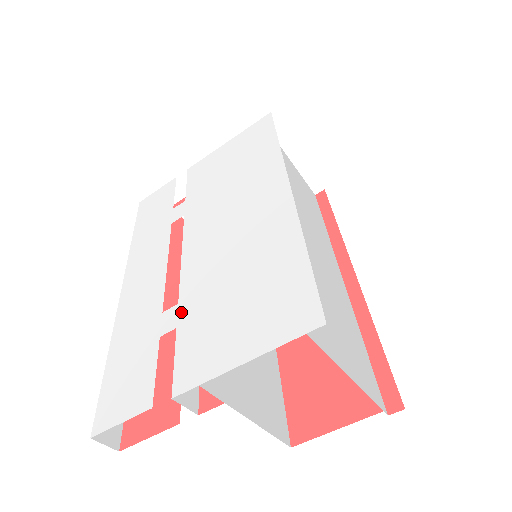
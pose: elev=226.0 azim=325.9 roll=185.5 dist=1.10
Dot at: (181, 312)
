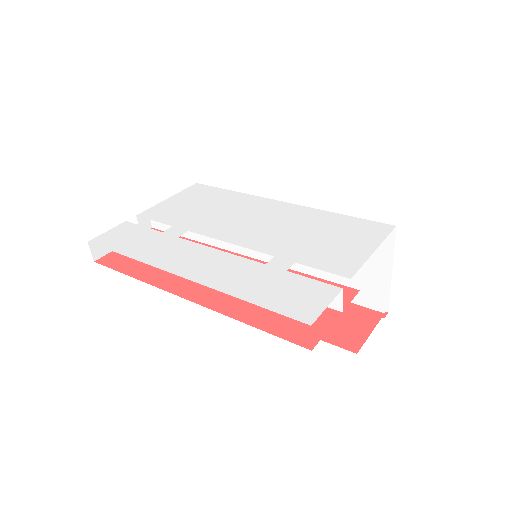
Dot at: (286, 257)
